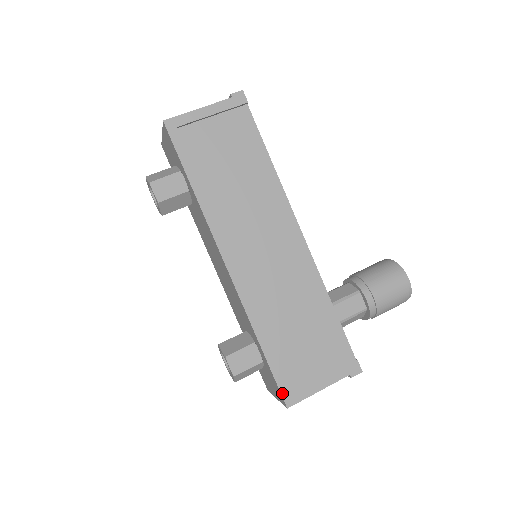
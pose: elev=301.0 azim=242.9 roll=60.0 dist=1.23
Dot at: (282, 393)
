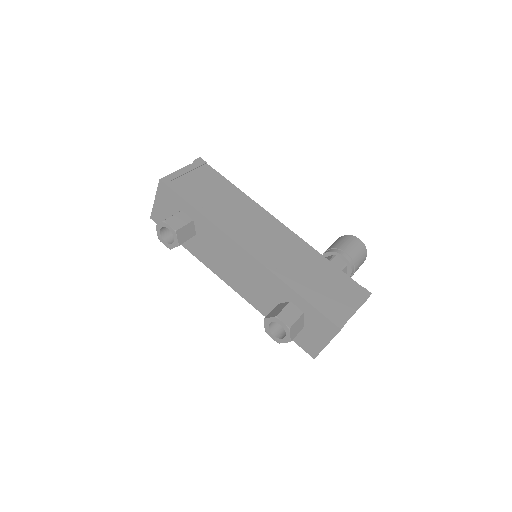
Dot at: (331, 320)
